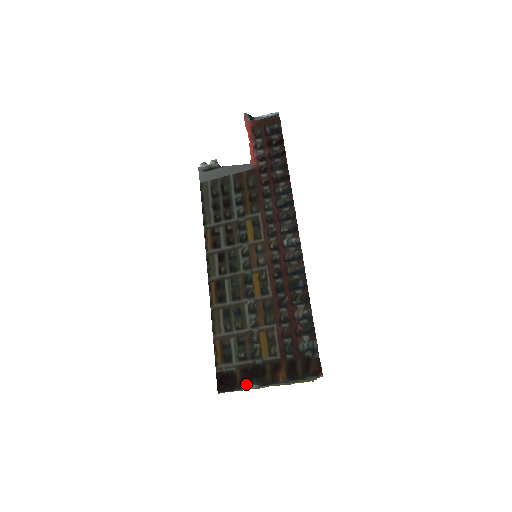
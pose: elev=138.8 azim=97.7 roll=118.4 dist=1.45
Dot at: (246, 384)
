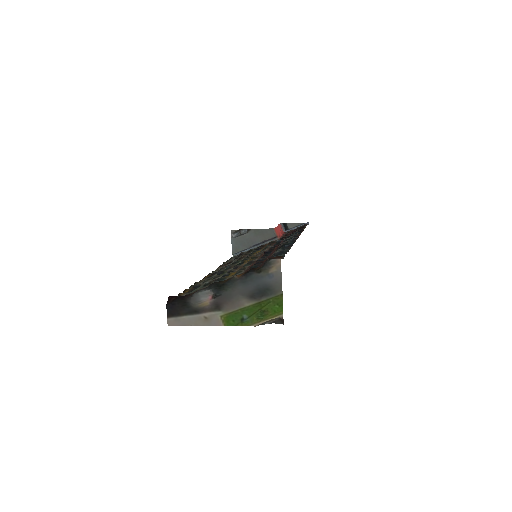
Dot at: (198, 290)
